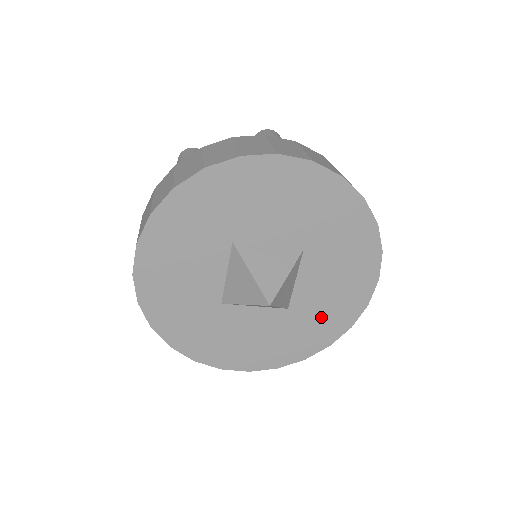
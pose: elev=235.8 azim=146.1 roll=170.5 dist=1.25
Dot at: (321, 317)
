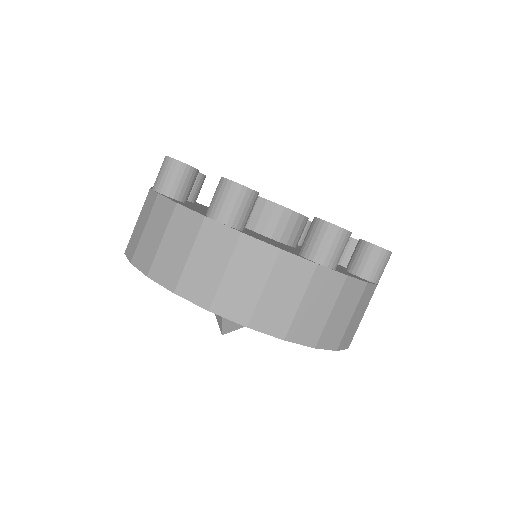
Dot at: occluded
